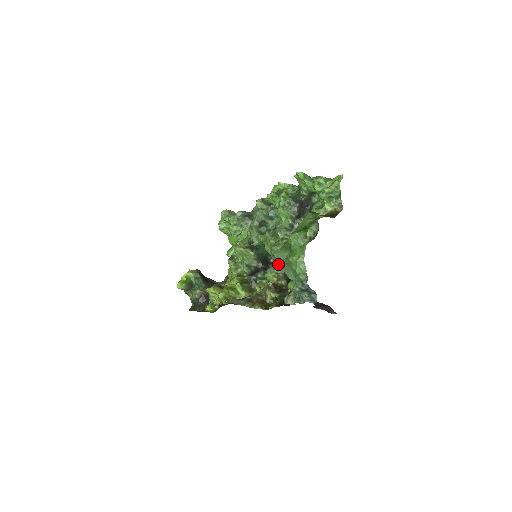
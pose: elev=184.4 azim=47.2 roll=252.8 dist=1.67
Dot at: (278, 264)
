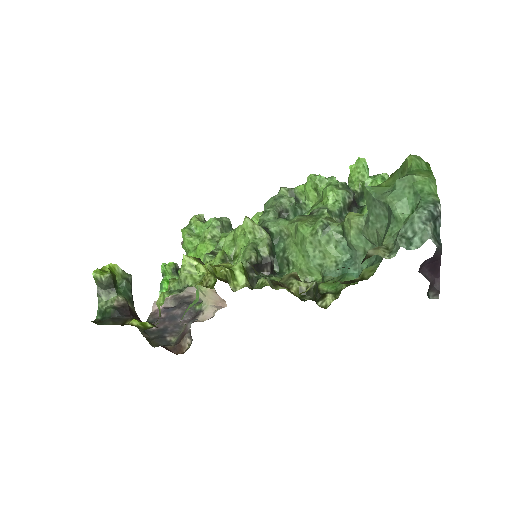
Dot at: occluded
